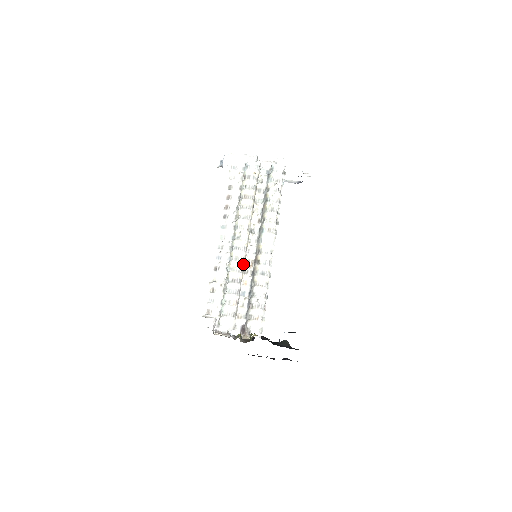
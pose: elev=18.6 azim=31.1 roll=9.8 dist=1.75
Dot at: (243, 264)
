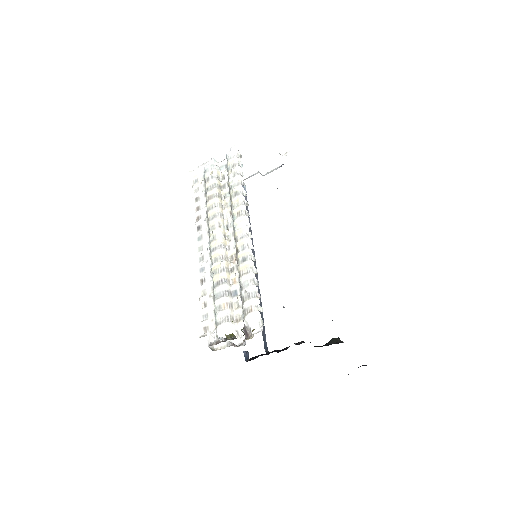
Dot at: (224, 262)
